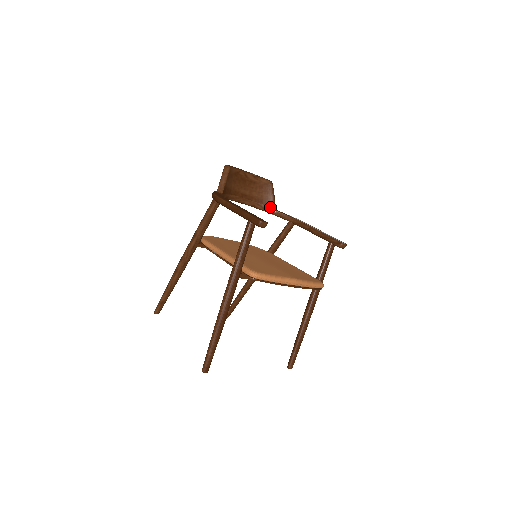
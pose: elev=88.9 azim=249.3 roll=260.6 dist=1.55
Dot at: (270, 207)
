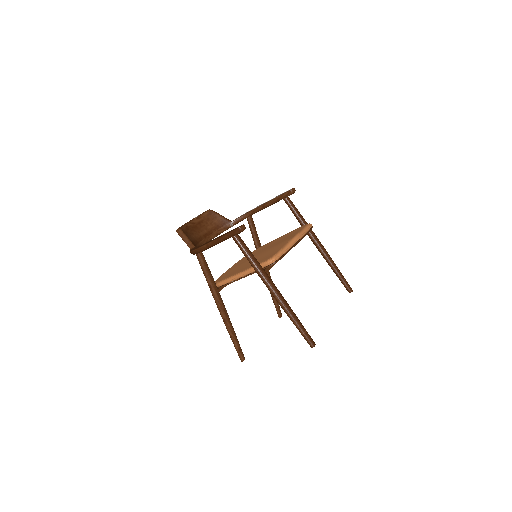
Dot at: (227, 224)
